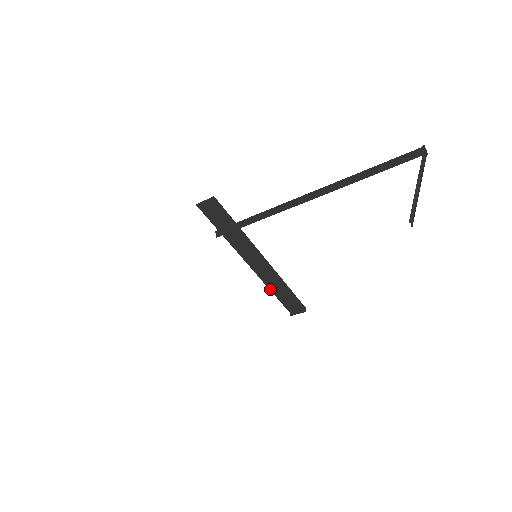
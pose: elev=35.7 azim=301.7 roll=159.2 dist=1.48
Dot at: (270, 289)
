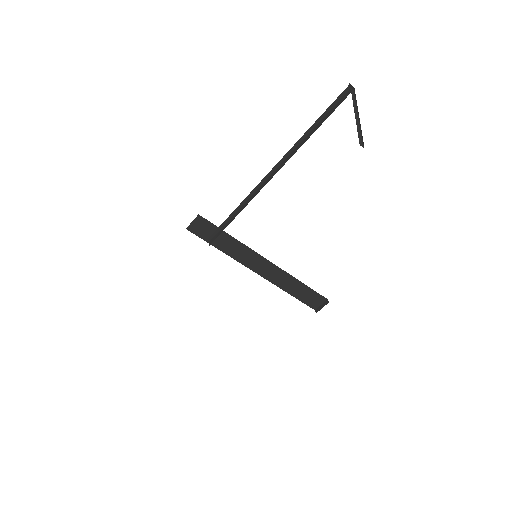
Dot at: (286, 291)
